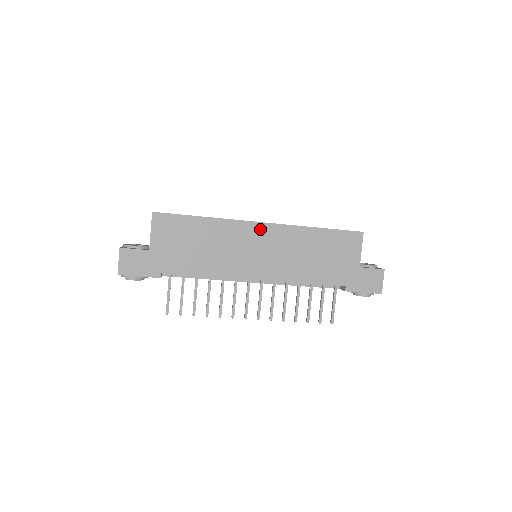
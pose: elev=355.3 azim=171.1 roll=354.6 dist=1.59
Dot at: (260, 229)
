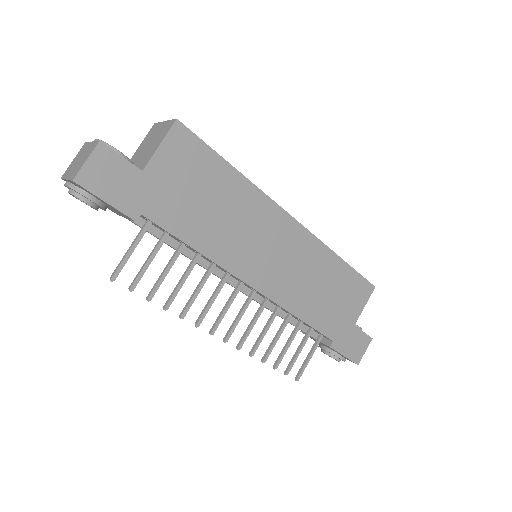
Dot at: (288, 225)
